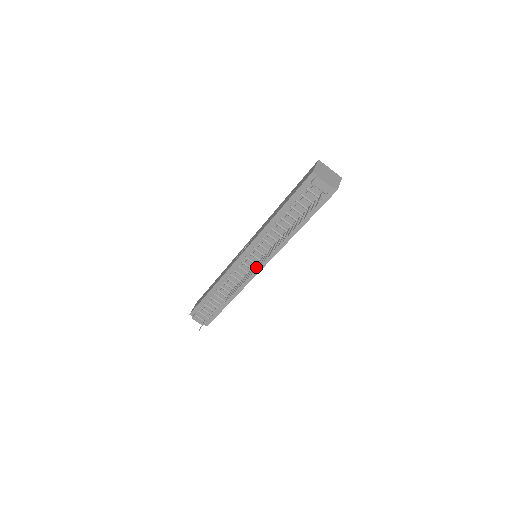
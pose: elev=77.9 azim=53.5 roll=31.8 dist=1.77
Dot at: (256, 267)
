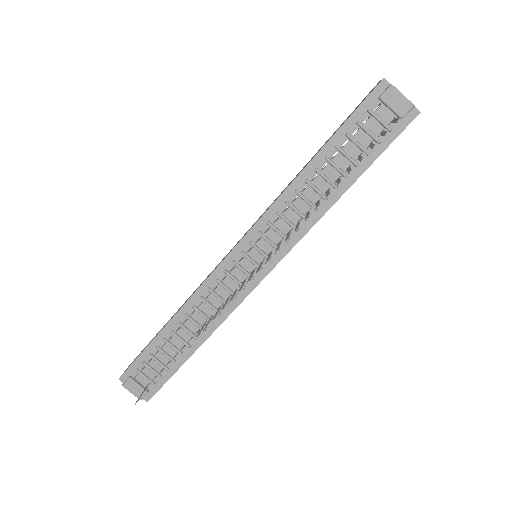
Dot at: occluded
